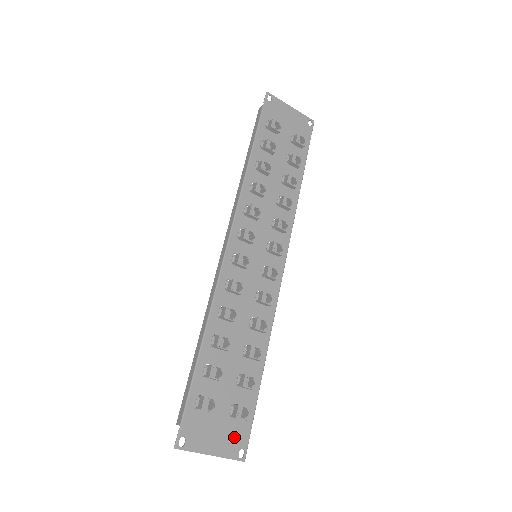
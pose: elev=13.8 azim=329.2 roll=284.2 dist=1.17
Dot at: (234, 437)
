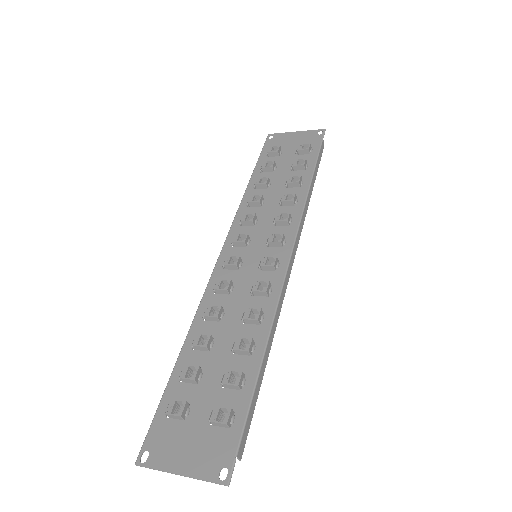
Dot at: (214, 451)
